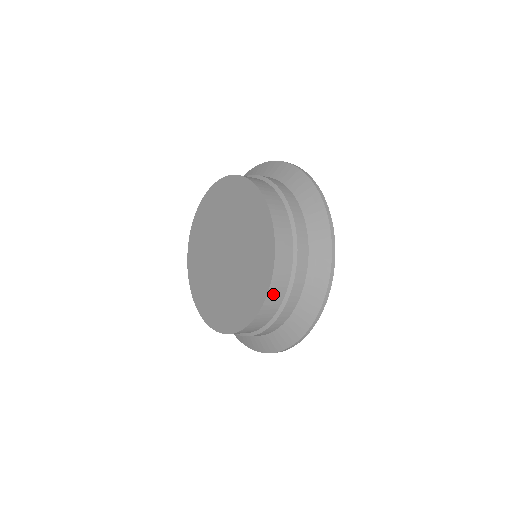
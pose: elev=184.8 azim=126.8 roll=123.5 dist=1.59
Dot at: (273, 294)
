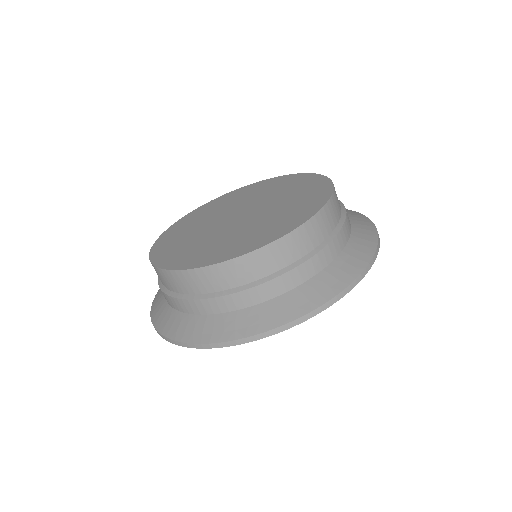
Dot at: (293, 241)
